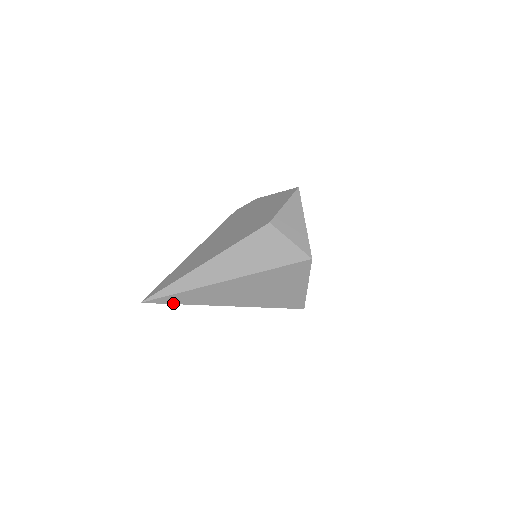
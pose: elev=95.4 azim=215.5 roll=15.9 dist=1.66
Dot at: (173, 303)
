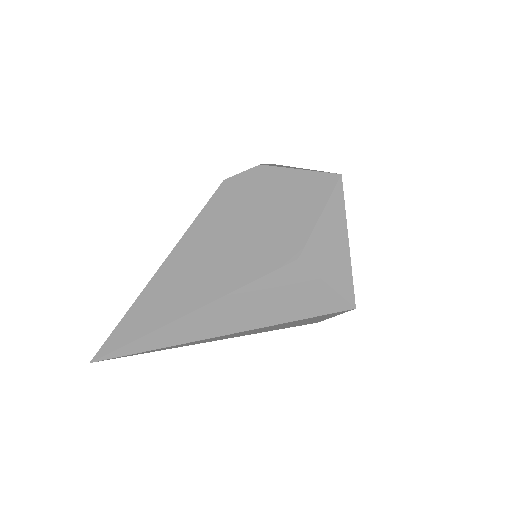
Dot at: (140, 353)
